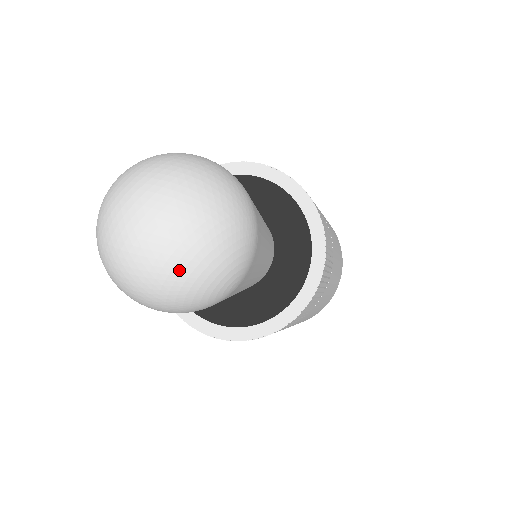
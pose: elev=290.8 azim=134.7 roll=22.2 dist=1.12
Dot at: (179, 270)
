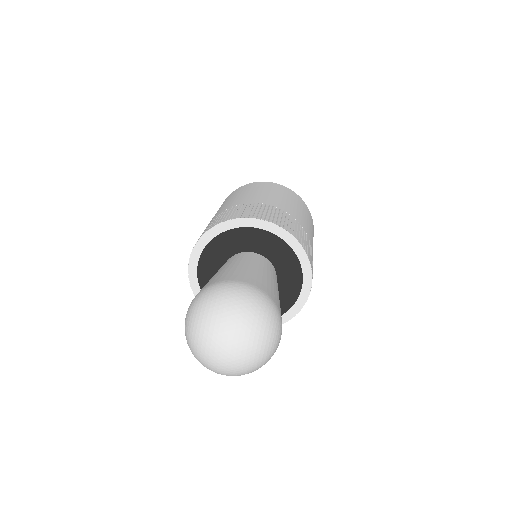
Dot at: (257, 360)
